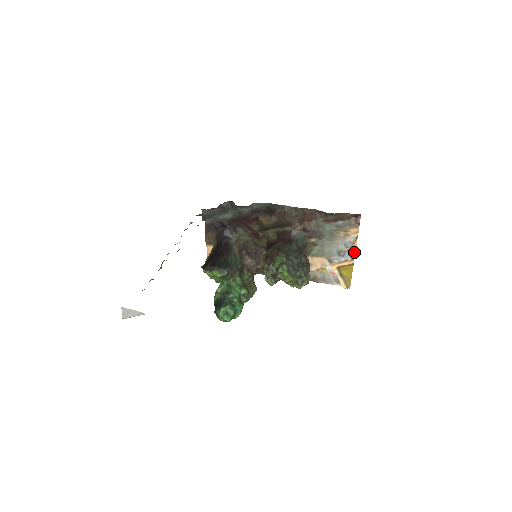
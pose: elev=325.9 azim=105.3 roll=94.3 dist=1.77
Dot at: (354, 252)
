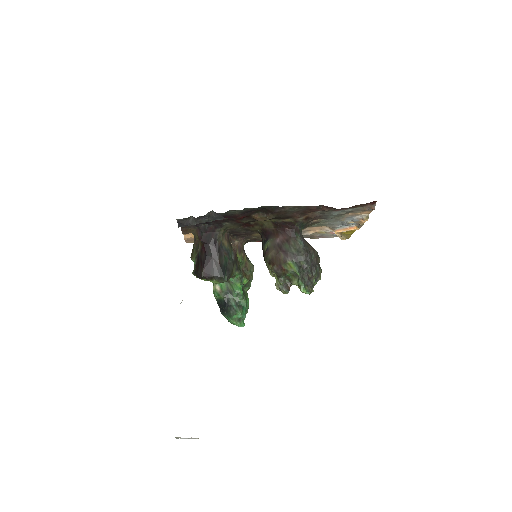
Dot at: (362, 225)
